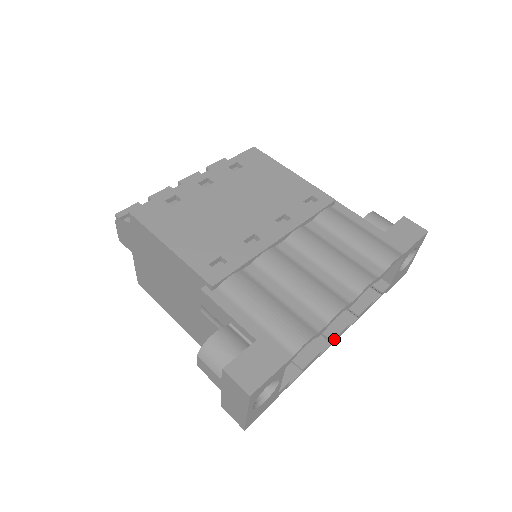
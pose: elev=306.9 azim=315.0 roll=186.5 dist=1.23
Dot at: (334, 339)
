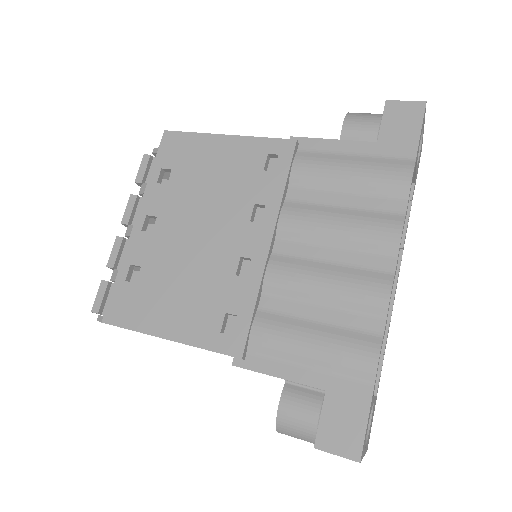
Dot at: (394, 295)
